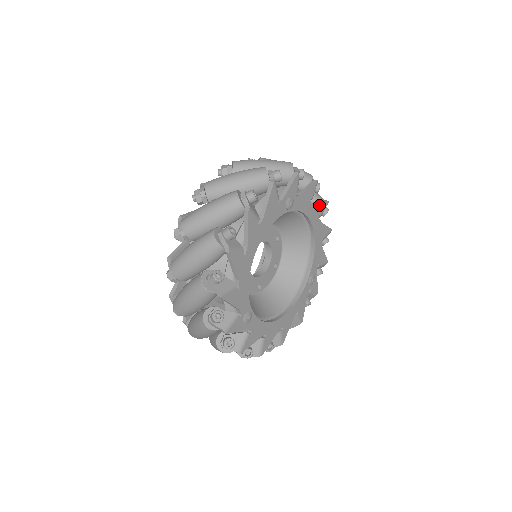
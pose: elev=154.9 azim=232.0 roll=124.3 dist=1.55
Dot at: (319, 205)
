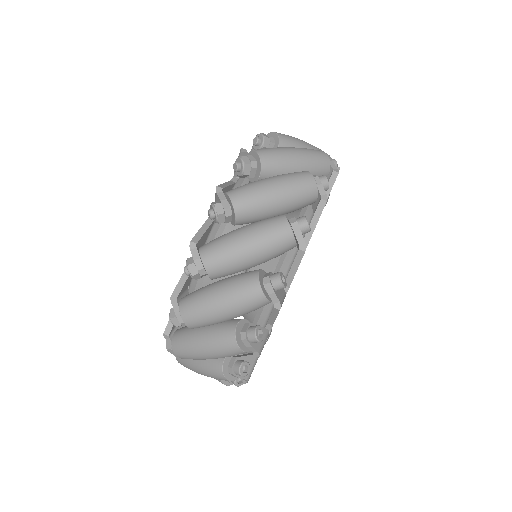
Dot at: occluded
